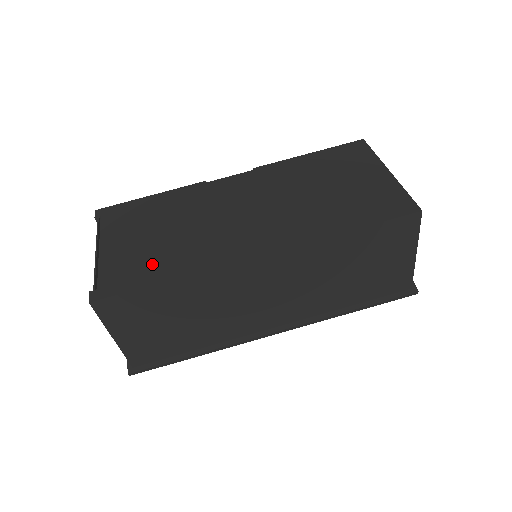
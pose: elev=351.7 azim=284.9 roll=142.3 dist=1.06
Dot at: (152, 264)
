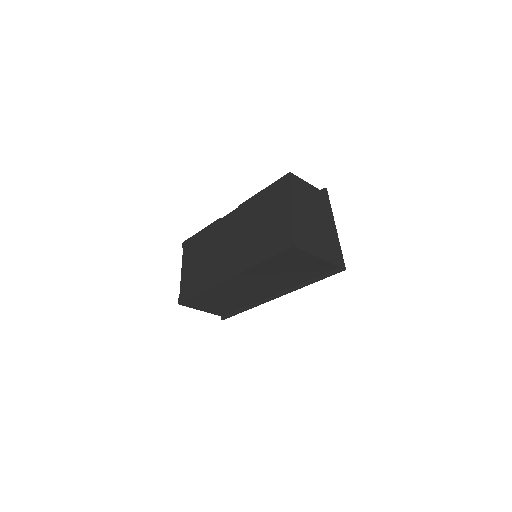
Dot at: (196, 282)
